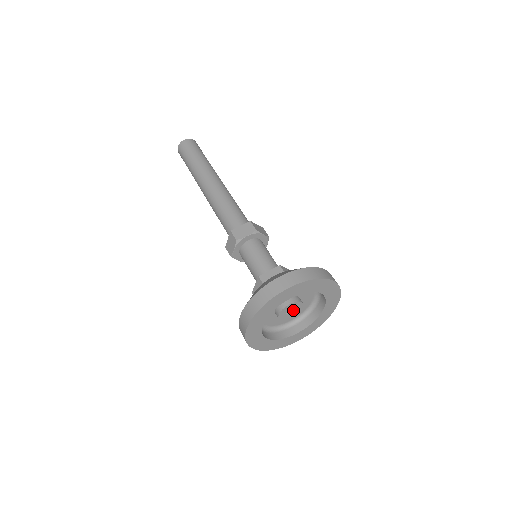
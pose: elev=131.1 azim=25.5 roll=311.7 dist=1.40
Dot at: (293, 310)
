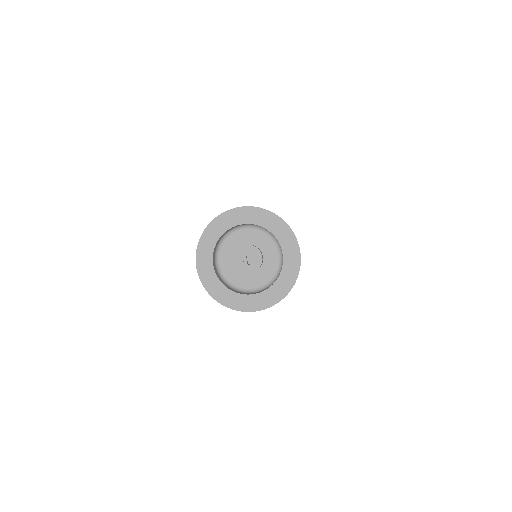
Dot at: (252, 260)
